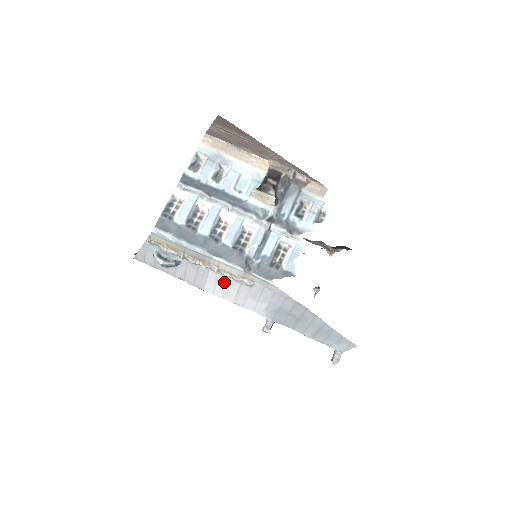
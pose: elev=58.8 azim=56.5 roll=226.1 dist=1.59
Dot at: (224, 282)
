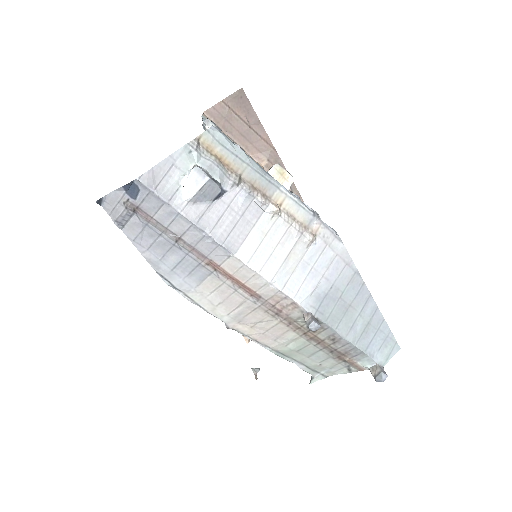
Dot at: (275, 237)
